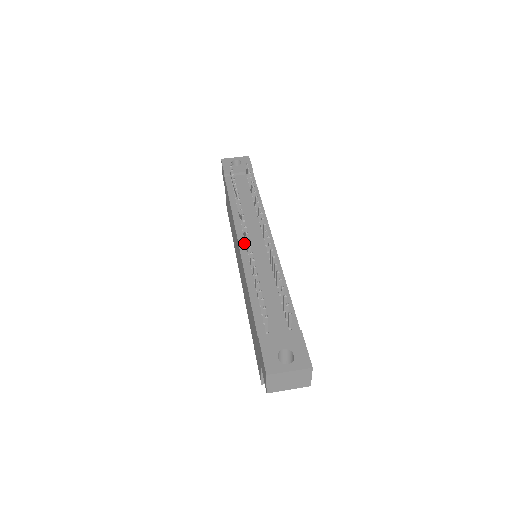
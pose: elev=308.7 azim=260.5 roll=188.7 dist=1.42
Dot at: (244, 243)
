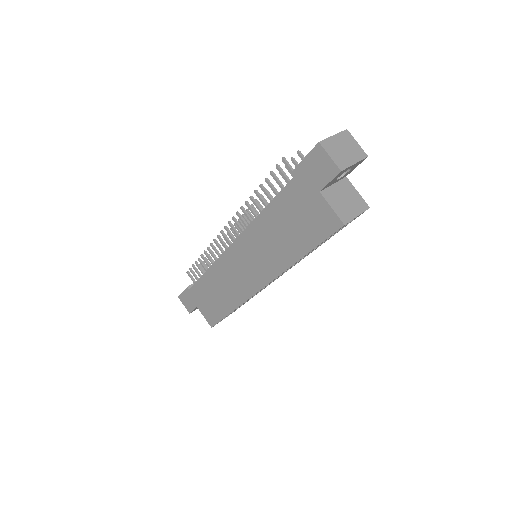
Dot at: occluded
